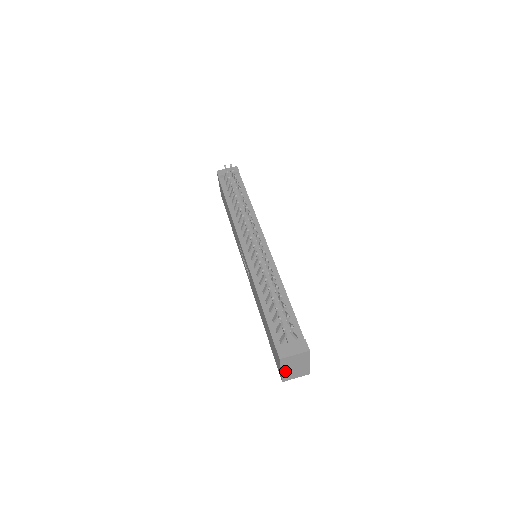
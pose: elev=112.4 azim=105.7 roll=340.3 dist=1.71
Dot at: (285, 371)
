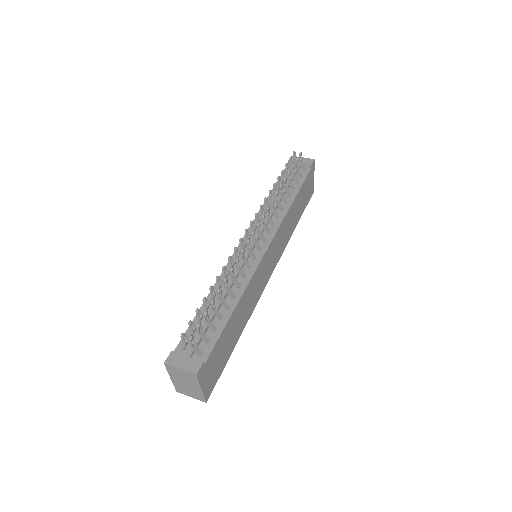
Dot at: (176, 381)
